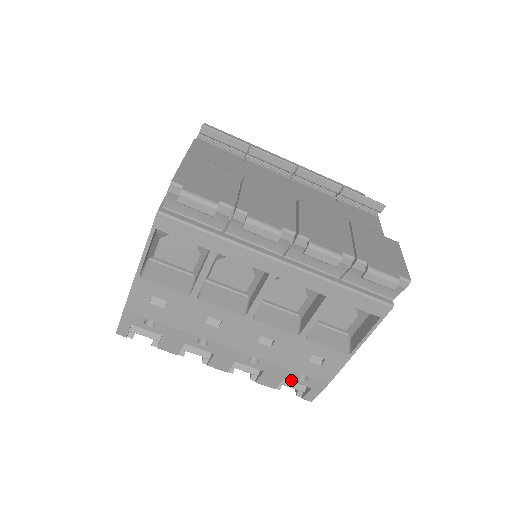
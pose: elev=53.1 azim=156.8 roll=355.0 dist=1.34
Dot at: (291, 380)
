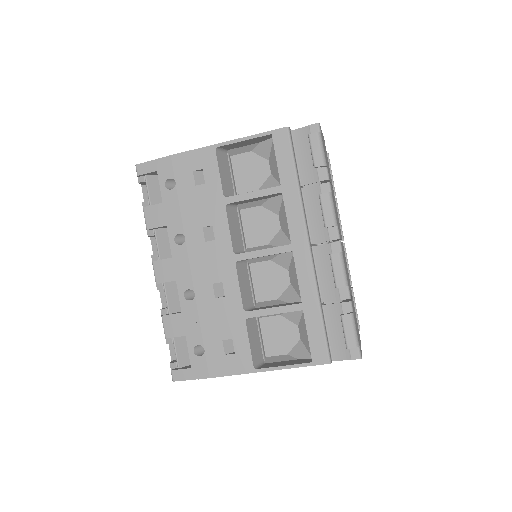
Dot at: (188, 343)
